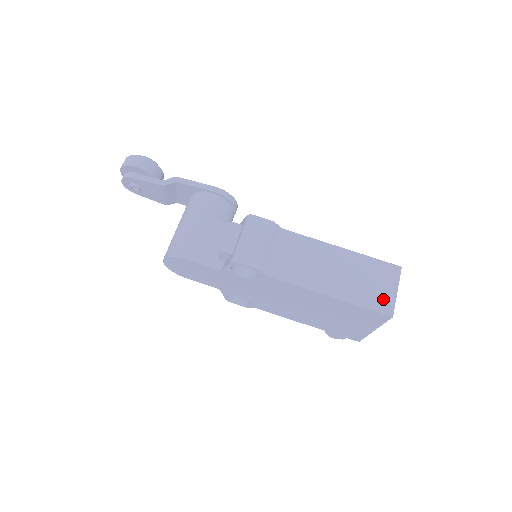
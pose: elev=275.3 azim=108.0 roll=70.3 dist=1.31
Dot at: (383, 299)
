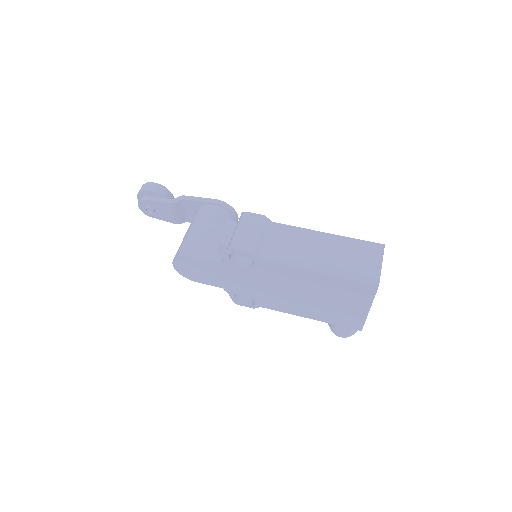
Dot at: (368, 272)
